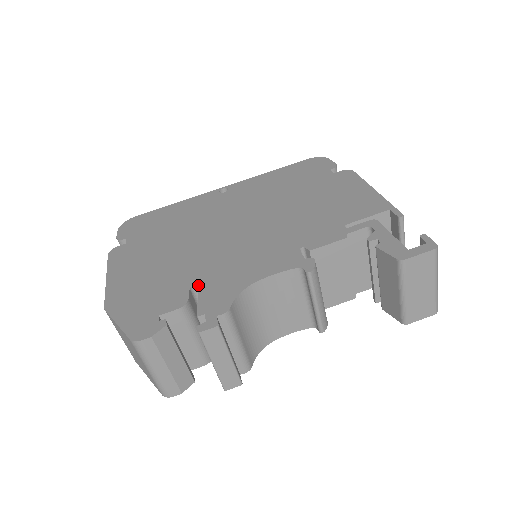
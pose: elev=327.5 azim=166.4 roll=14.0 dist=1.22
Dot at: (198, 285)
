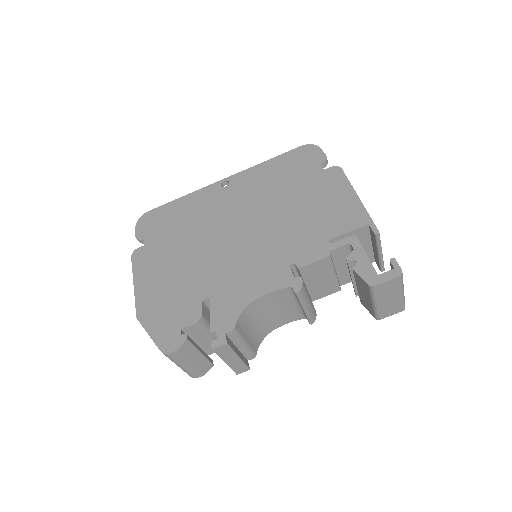
Dot at: (209, 299)
